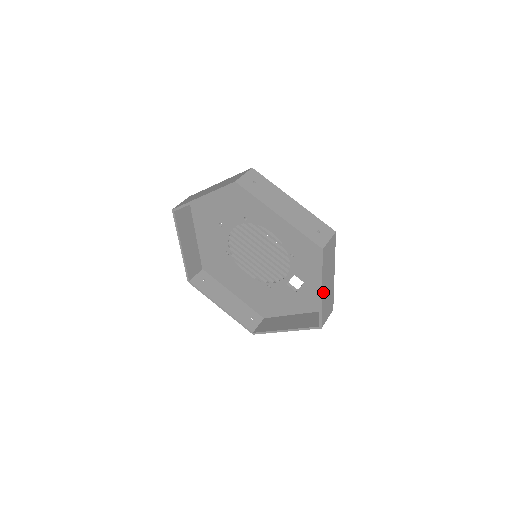
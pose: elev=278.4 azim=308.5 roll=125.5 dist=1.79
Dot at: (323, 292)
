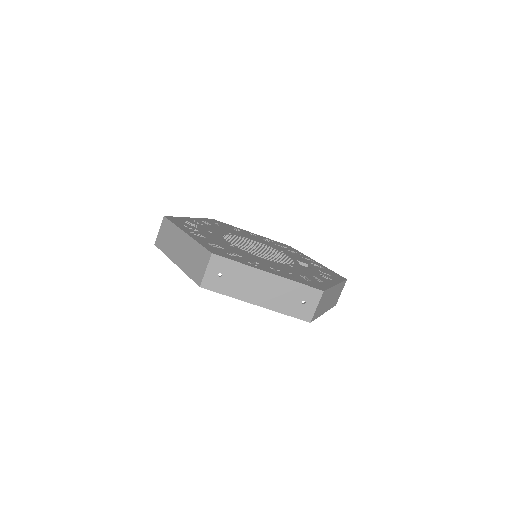
Dot at: (326, 309)
